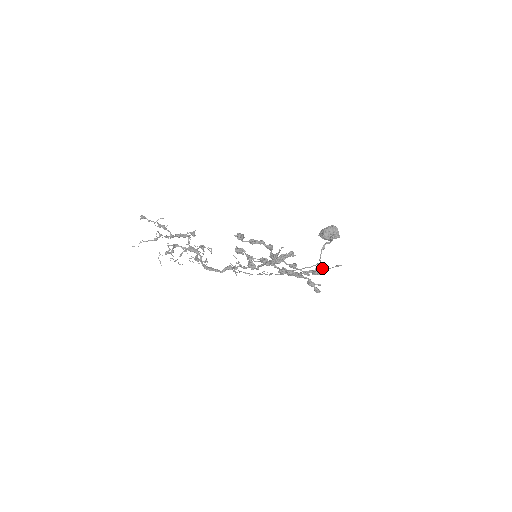
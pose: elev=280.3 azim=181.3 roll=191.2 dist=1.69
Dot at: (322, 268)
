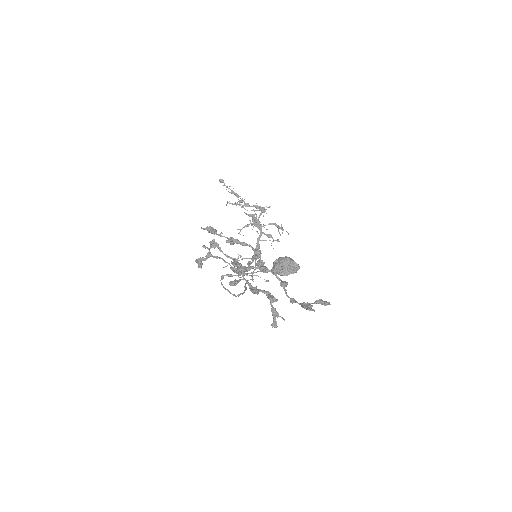
Dot at: (322, 304)
